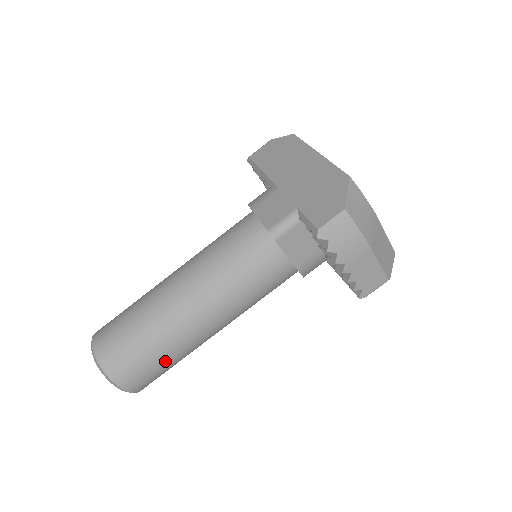
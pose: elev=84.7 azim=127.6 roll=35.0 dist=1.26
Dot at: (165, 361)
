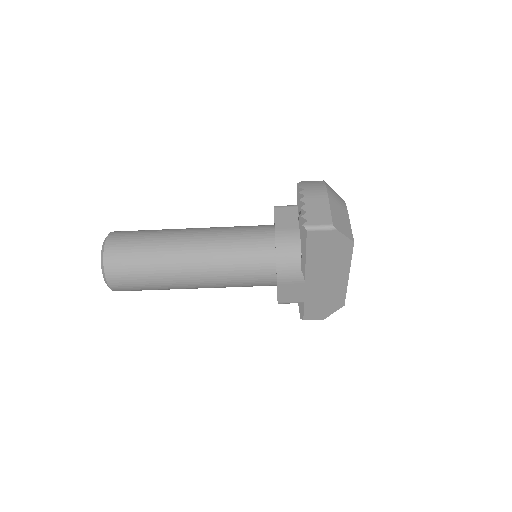
Dot at: occluded
